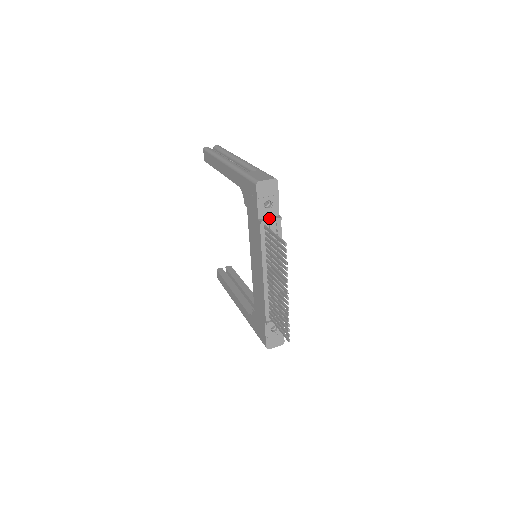
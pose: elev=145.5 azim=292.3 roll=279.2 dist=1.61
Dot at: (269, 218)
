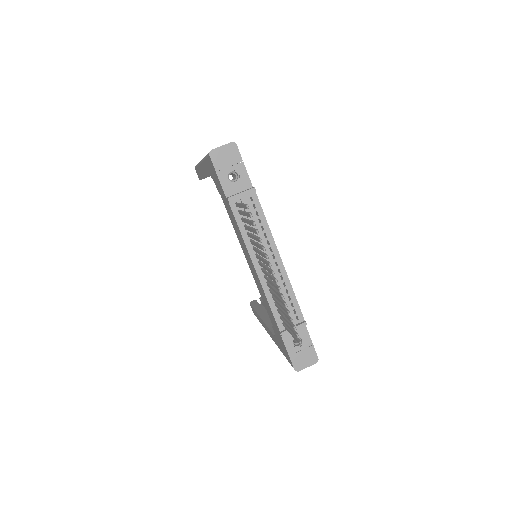
Dot at: (239, 193)
